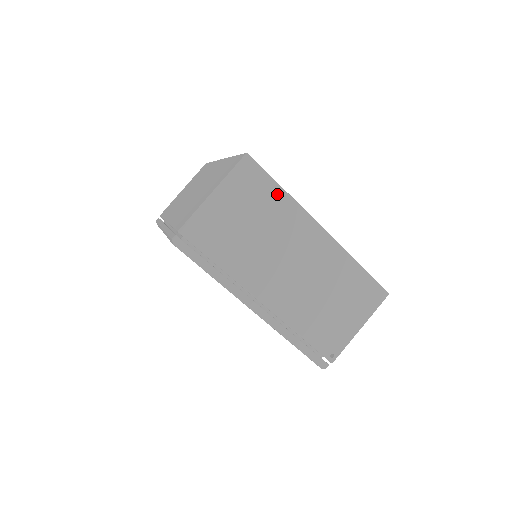
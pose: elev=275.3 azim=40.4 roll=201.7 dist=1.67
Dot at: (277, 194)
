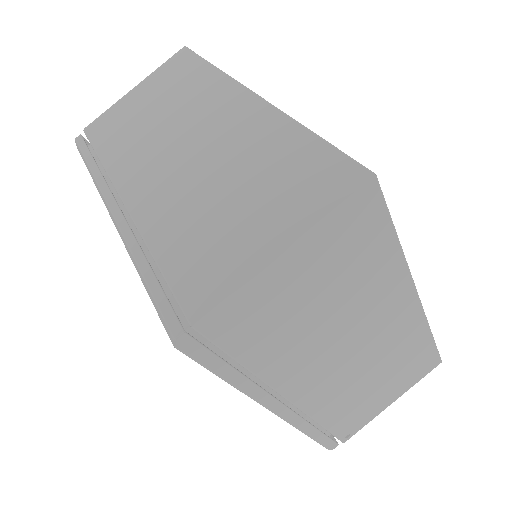
Dot at: (386, 250)
